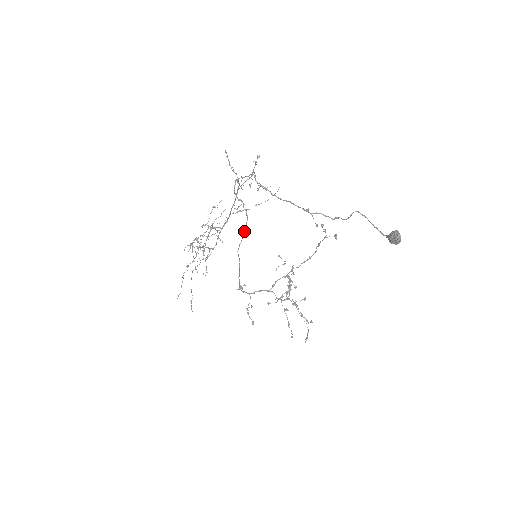
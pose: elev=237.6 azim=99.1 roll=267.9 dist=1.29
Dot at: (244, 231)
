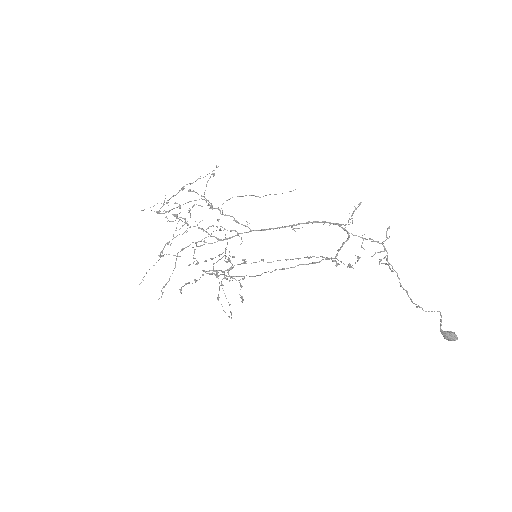
Dot at: (306, 264)
